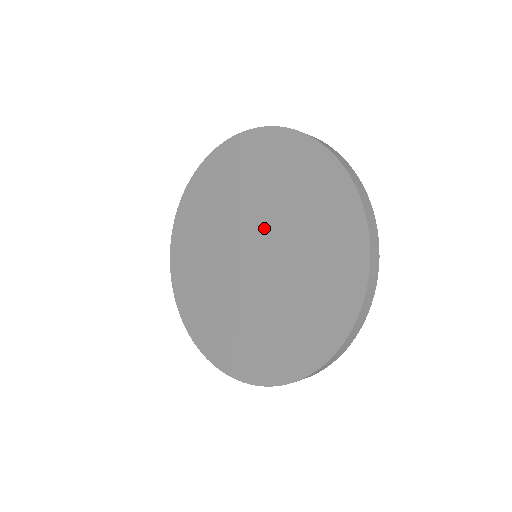
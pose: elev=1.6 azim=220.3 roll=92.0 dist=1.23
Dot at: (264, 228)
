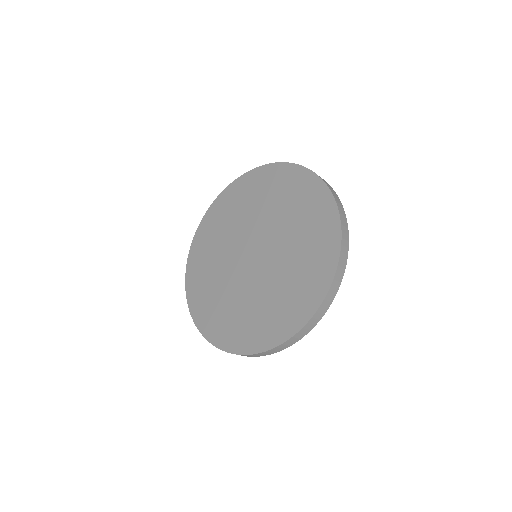
Dot at: (272, 246)
